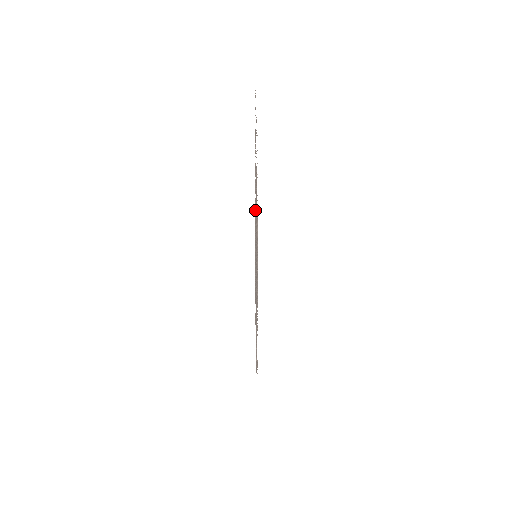
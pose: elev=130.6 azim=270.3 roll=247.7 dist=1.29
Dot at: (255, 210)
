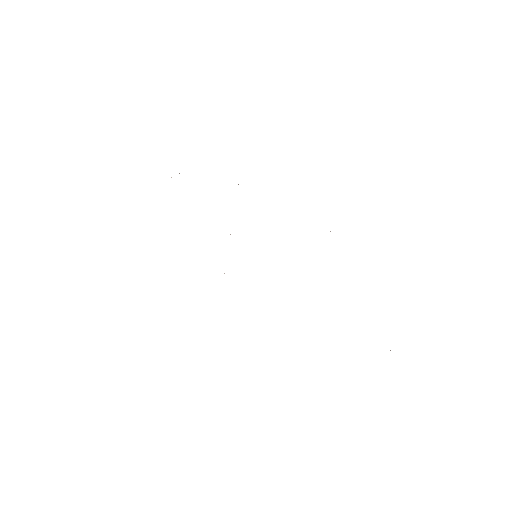
Dot at: occluded
